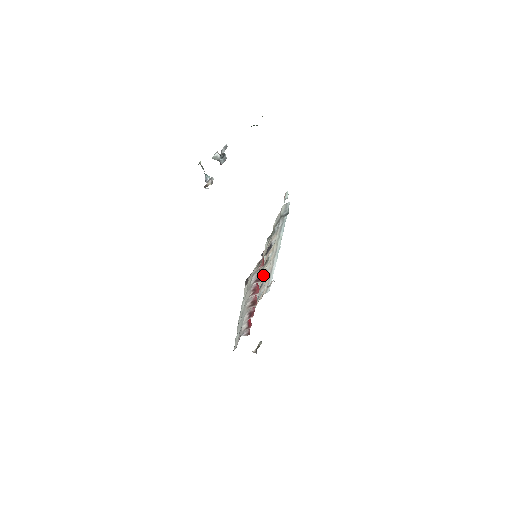
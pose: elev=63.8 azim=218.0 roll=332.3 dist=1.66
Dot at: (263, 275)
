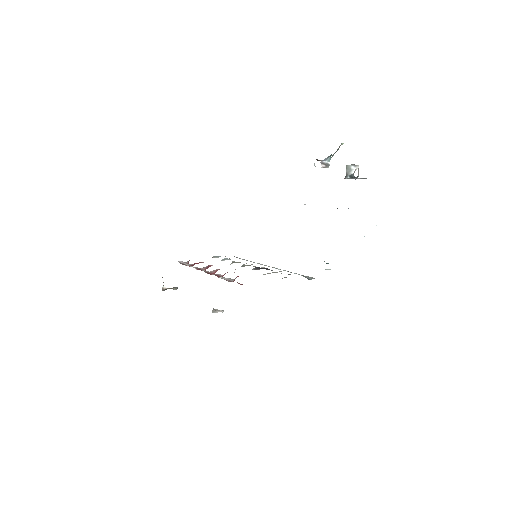
Dot at: occluded
